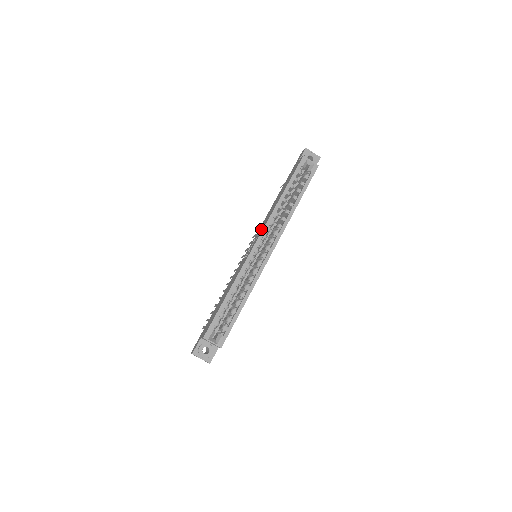
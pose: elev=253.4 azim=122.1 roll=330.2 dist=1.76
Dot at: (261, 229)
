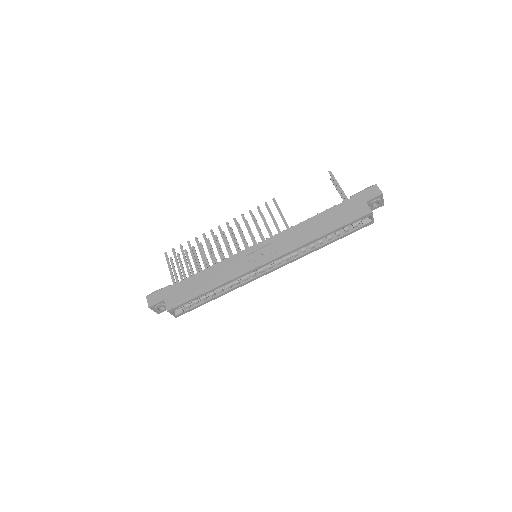
Dot at: (279, 247)
